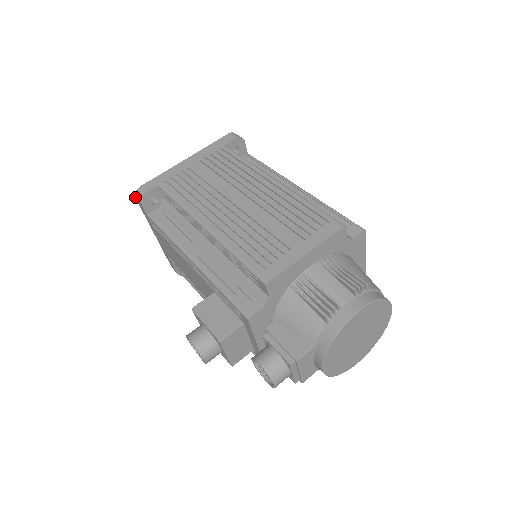
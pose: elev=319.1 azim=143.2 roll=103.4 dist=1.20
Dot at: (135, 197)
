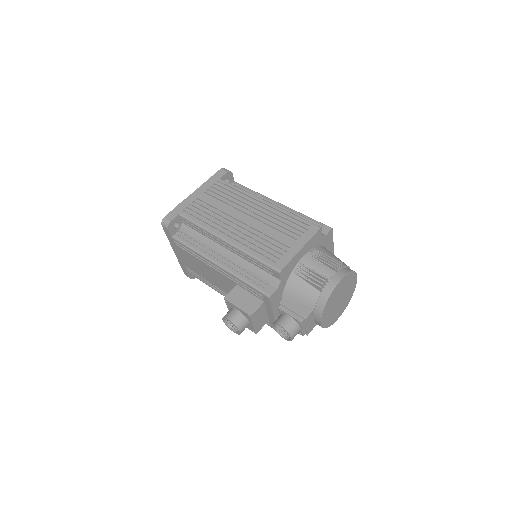
Dot at: occluded
